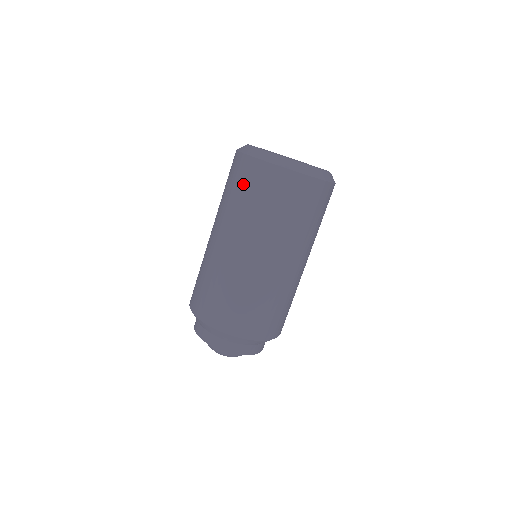
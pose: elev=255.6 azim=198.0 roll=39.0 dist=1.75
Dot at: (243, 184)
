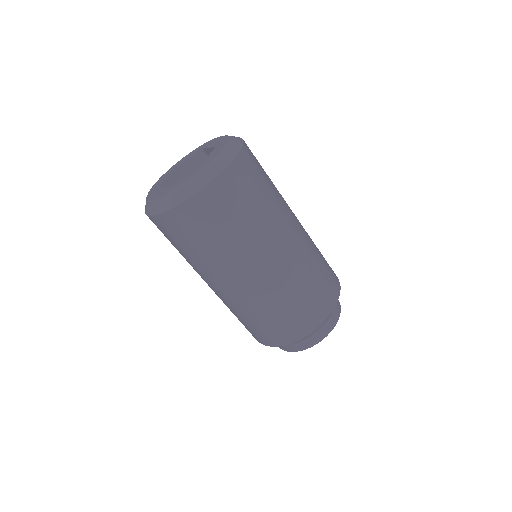
Dot at: (206, 226)
